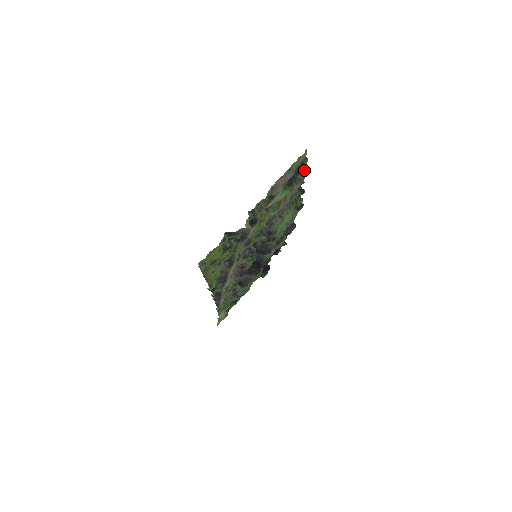
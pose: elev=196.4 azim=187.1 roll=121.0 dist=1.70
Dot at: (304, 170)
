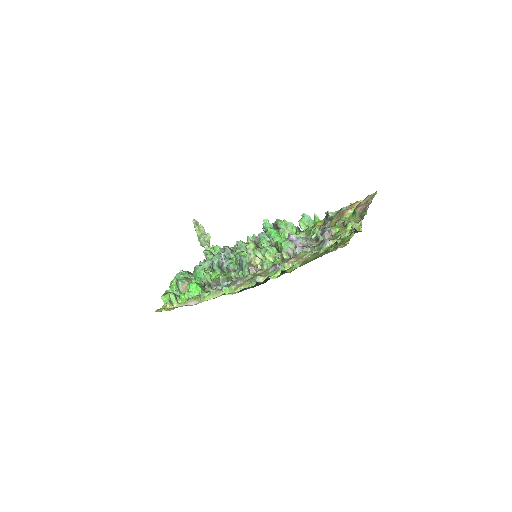
Dot at: (351, 204)
